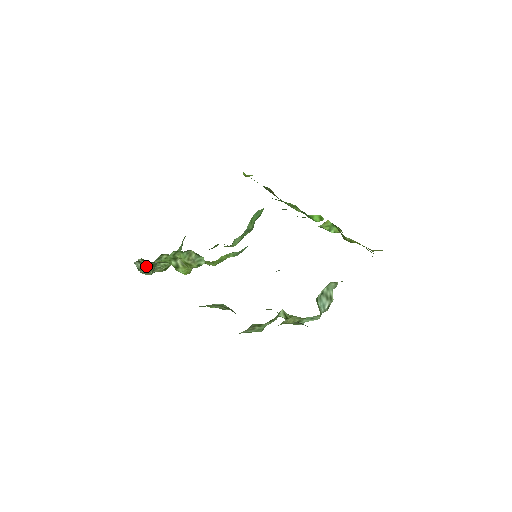
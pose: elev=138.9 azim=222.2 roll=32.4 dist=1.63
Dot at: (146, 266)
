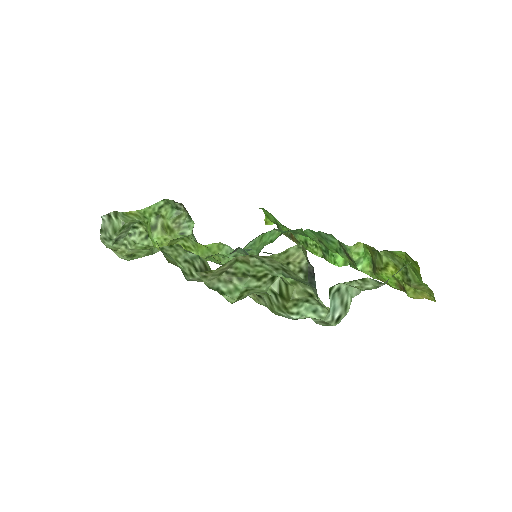
Dot at: (114, 226)
